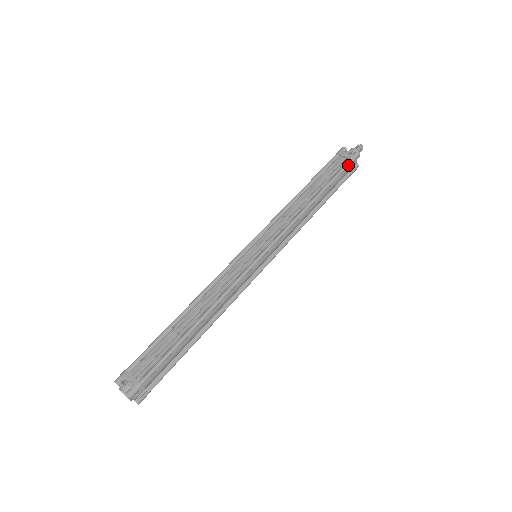
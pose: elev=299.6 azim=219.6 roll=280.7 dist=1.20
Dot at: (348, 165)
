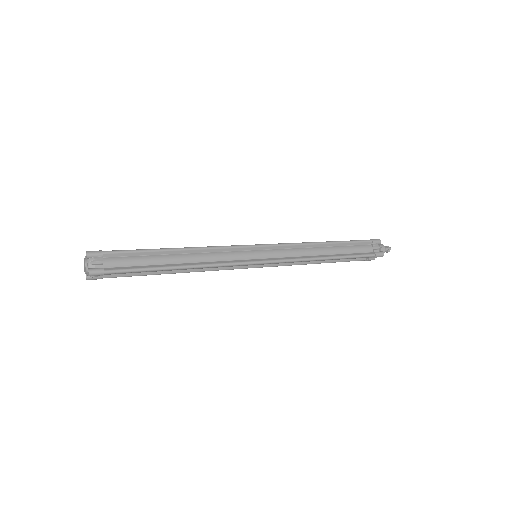
Dot at: (366, 240)
